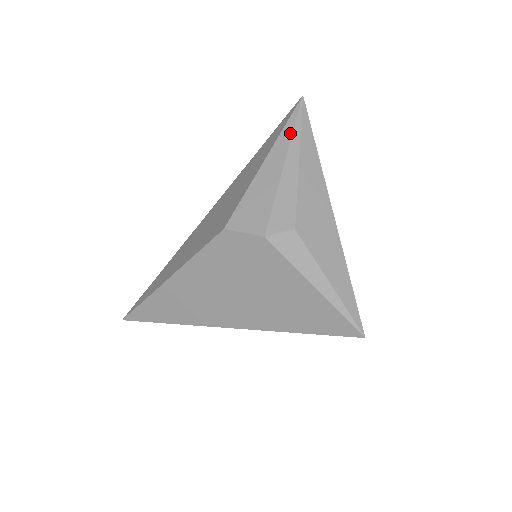
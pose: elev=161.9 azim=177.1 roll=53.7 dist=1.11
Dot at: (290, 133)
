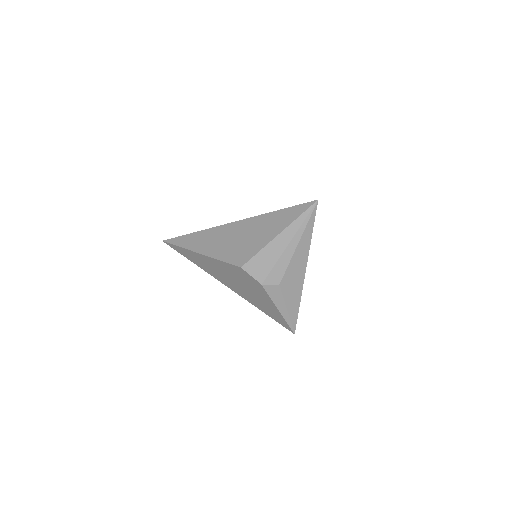
Dot at: (299, 225)
